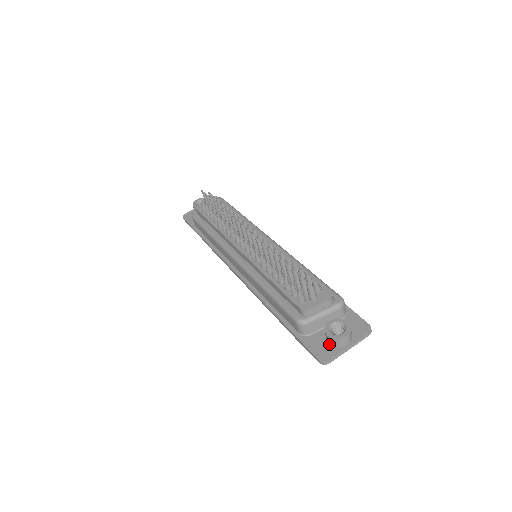
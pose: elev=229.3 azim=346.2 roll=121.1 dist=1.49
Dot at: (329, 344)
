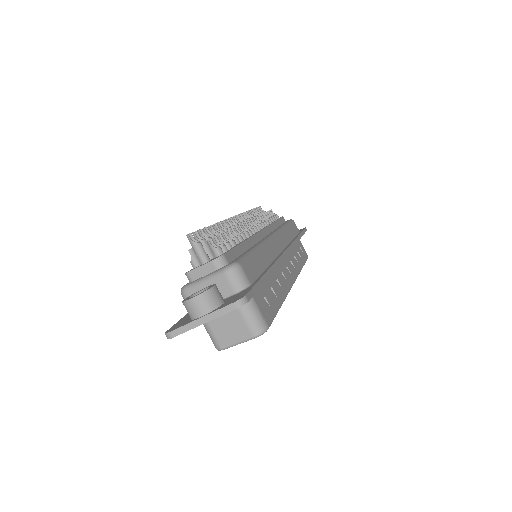
Dot at: occluded
